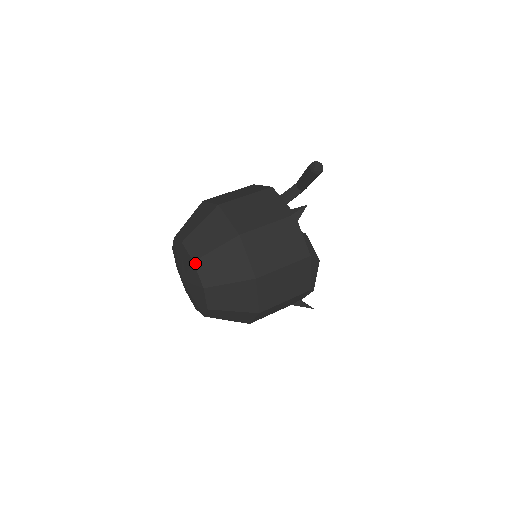
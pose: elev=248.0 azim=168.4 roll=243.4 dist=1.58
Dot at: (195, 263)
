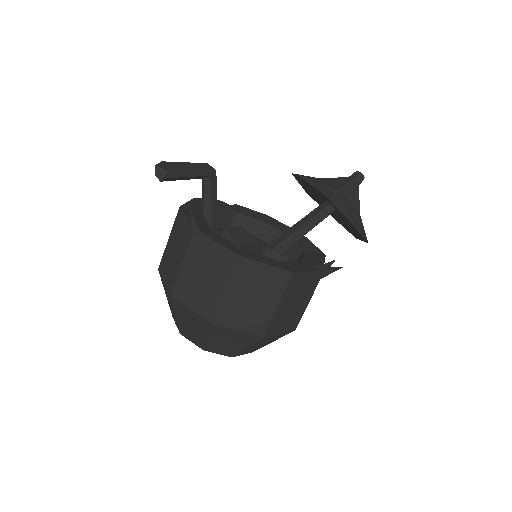
Dot at: (181, 334)
